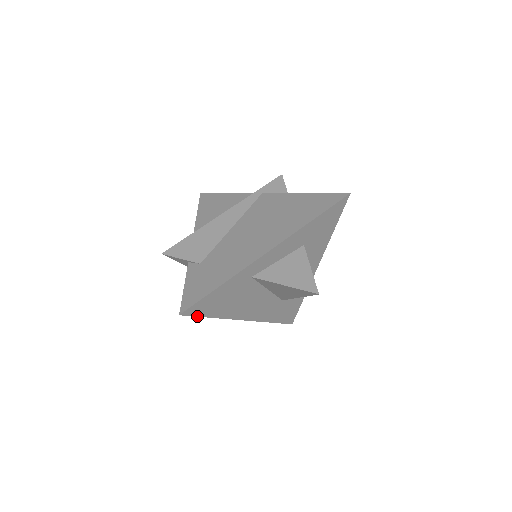
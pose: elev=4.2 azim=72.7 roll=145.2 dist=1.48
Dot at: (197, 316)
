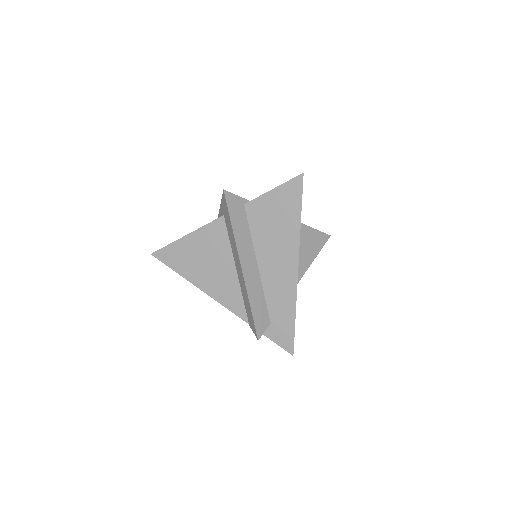
Dot at: occluded
